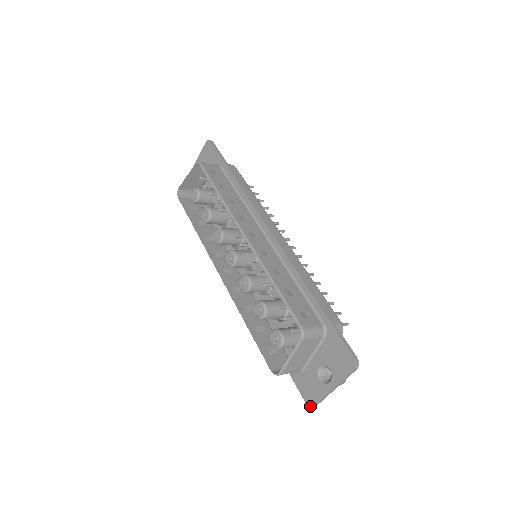
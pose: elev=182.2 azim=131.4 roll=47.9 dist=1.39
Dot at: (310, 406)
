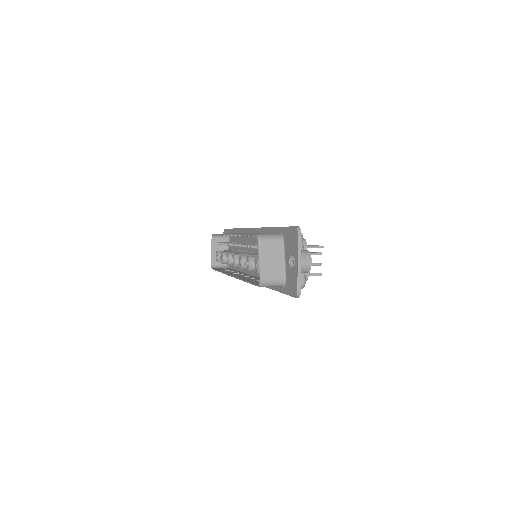
Dot at: (296, 295)
